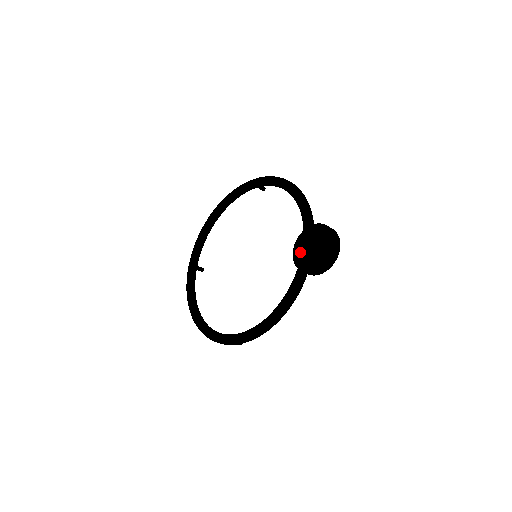
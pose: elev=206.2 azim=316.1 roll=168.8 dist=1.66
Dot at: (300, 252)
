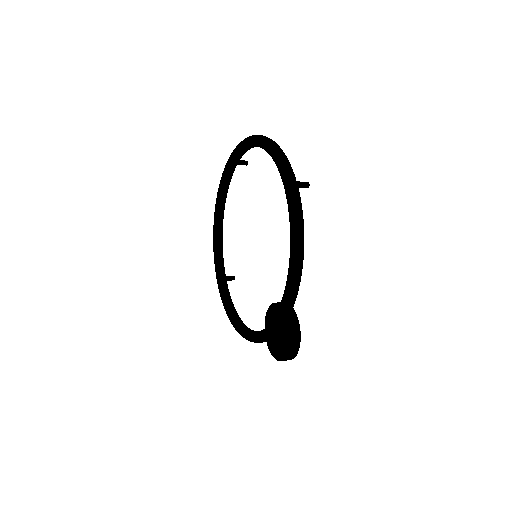
Dot at: (272, 316)
